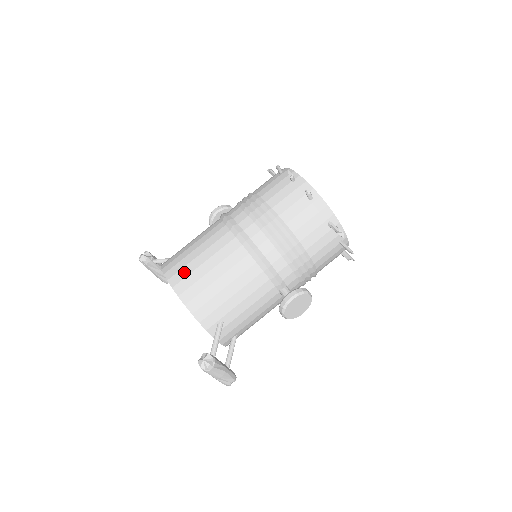
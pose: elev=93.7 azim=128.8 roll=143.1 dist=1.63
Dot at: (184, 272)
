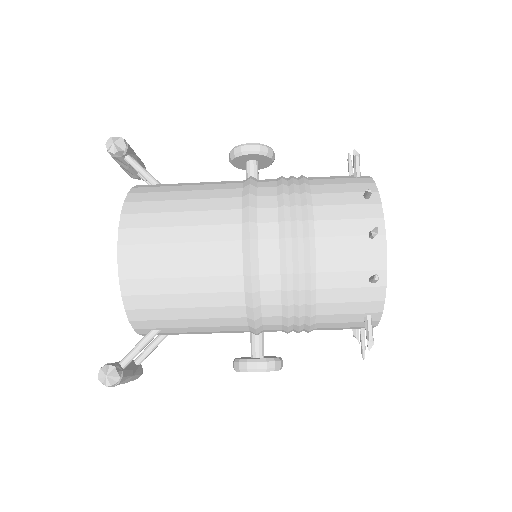
Dot at: (146, 252)
